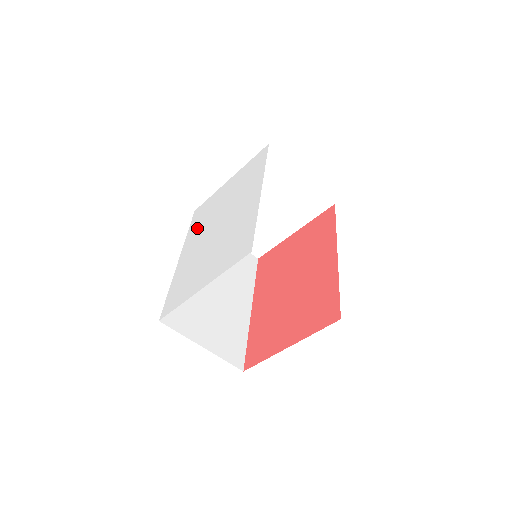
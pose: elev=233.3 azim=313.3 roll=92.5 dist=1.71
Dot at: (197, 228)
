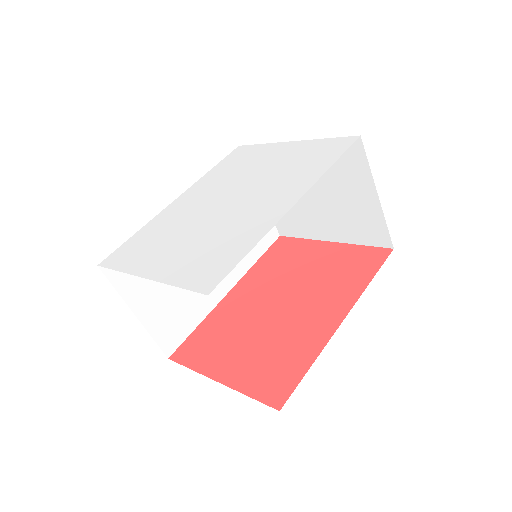
Dot at: (218, 176)
